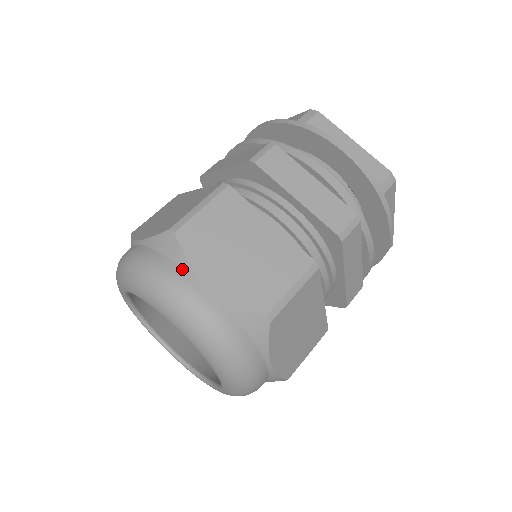
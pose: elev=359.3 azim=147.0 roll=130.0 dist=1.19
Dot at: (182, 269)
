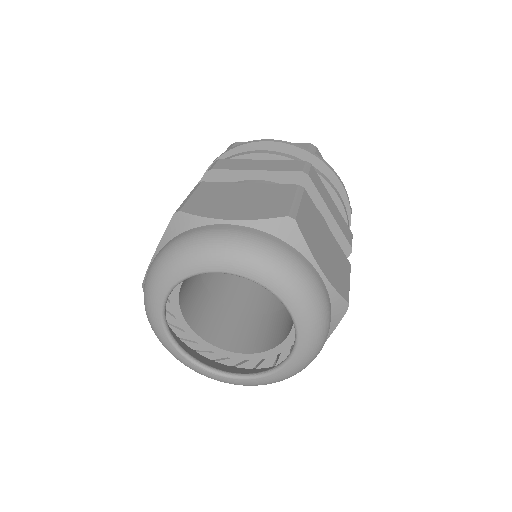
Dot at: (302, 255)
